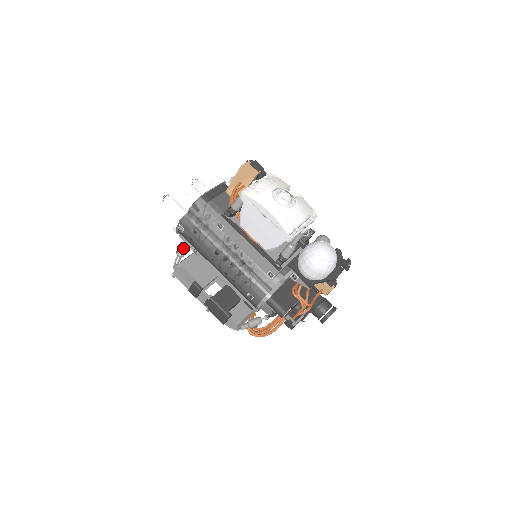
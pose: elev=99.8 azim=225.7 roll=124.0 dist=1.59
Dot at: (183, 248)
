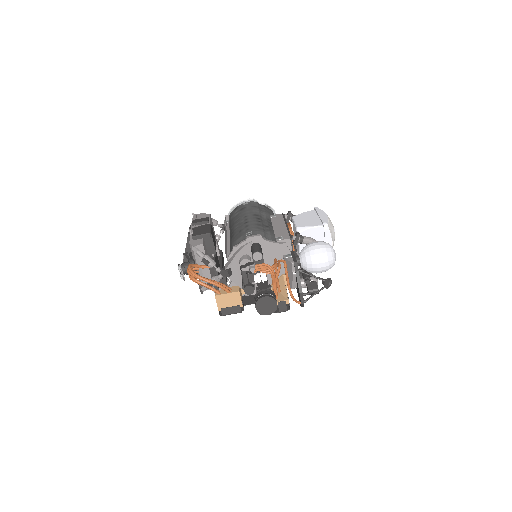
Dot at: (216, 221)
